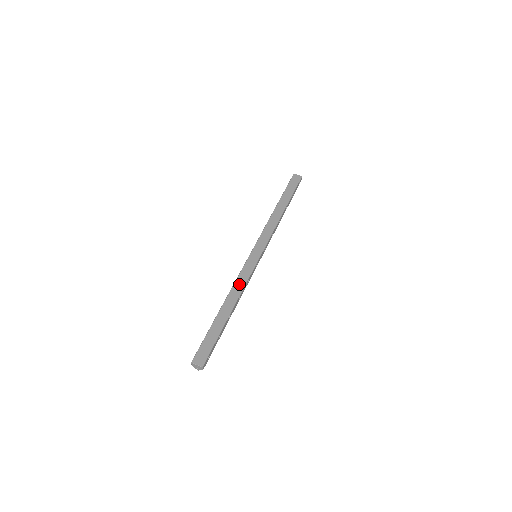
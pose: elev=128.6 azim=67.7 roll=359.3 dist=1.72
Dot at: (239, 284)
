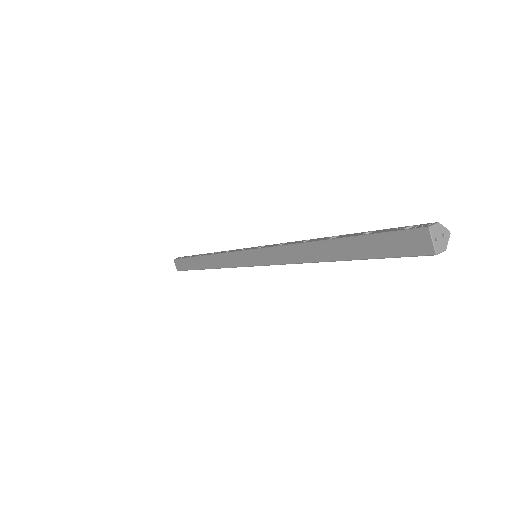
Dot at: (220, 260)
